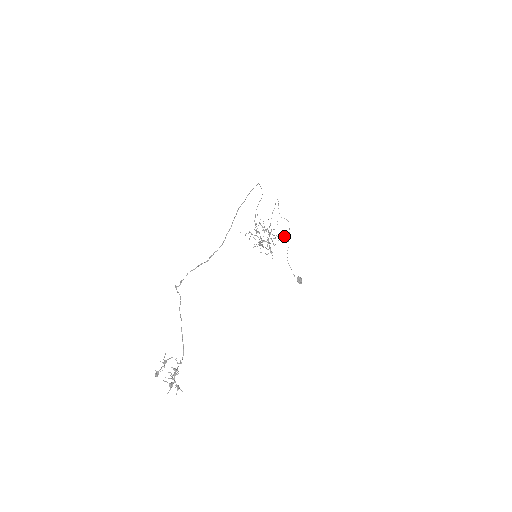
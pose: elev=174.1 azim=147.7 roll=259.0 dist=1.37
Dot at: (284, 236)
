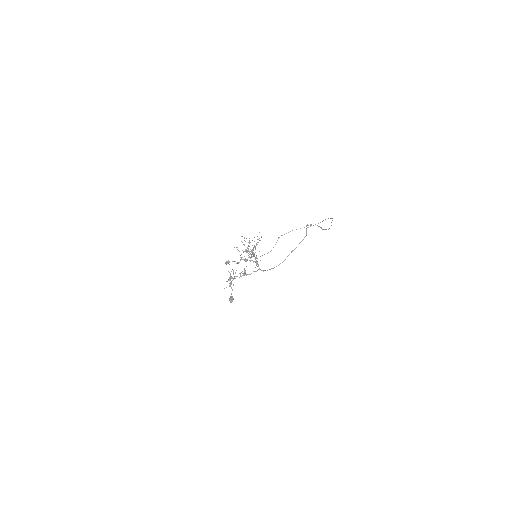
Dot at: occluded
